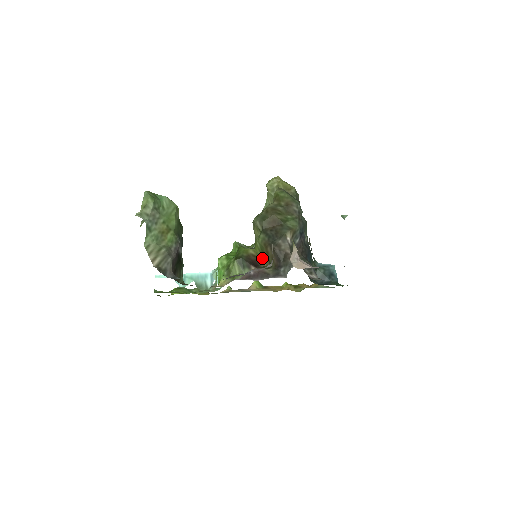
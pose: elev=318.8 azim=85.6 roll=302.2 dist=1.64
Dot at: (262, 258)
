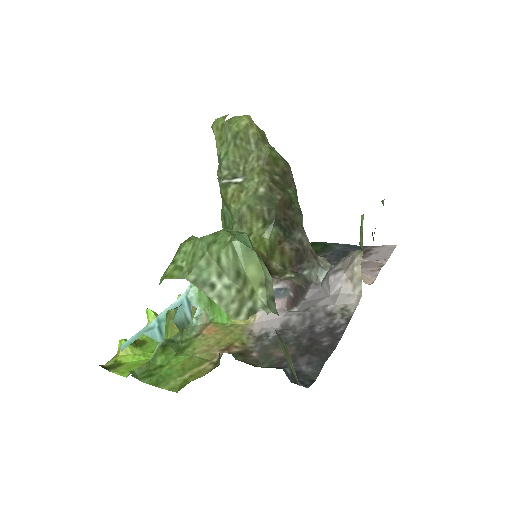
Dot at: (268, 258)
